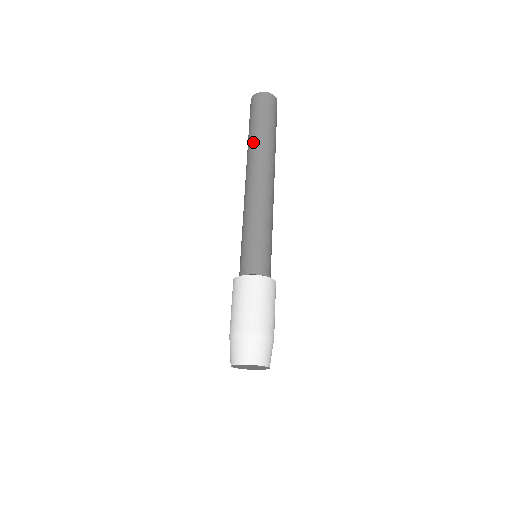
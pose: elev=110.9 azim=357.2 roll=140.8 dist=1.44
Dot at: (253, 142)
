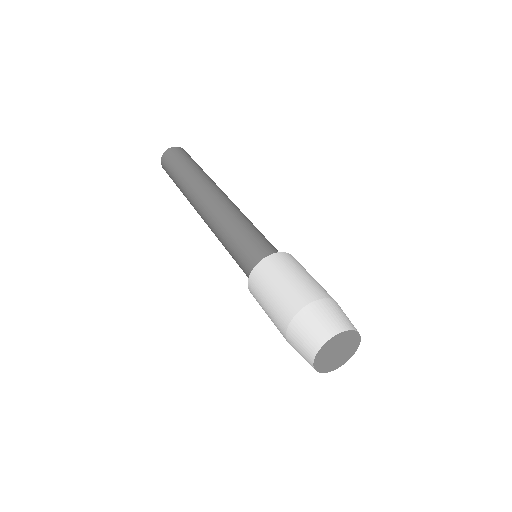
Dot at: (188, 175)
